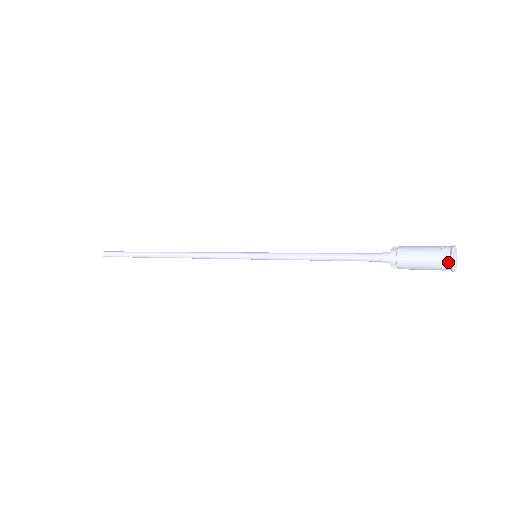
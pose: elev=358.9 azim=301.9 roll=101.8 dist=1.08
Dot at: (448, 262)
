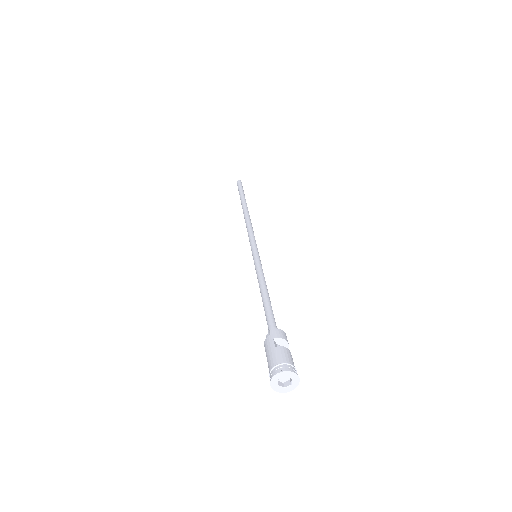
Dot at: (276, 387)
